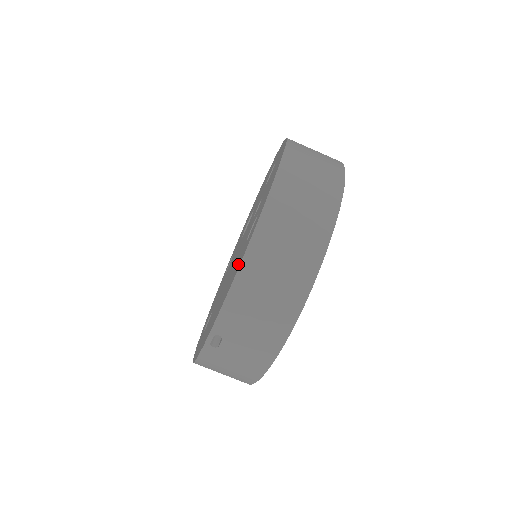
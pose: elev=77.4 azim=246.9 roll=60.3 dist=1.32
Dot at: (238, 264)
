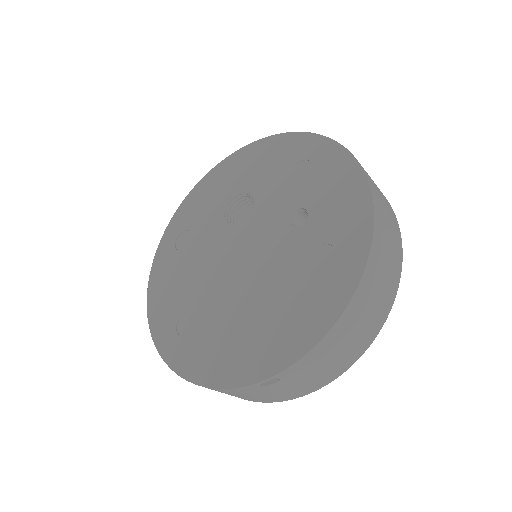
Dot at: (321, 307)
